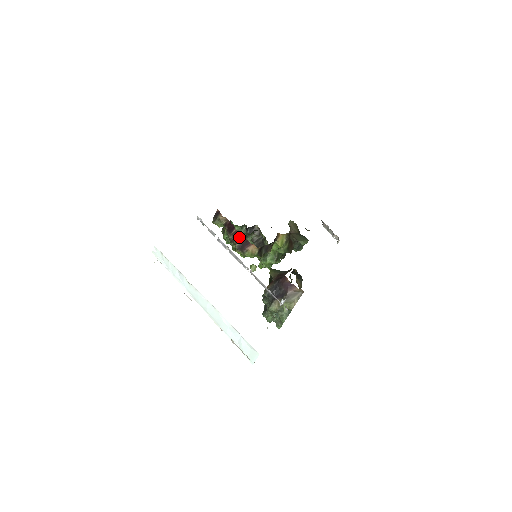
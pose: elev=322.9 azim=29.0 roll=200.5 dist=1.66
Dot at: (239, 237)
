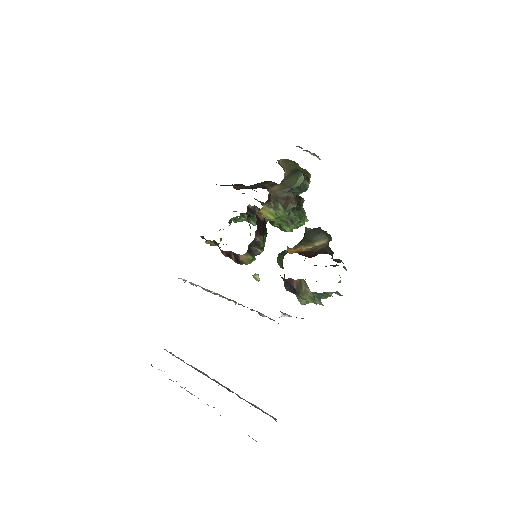
Dot at: (228, 253)
